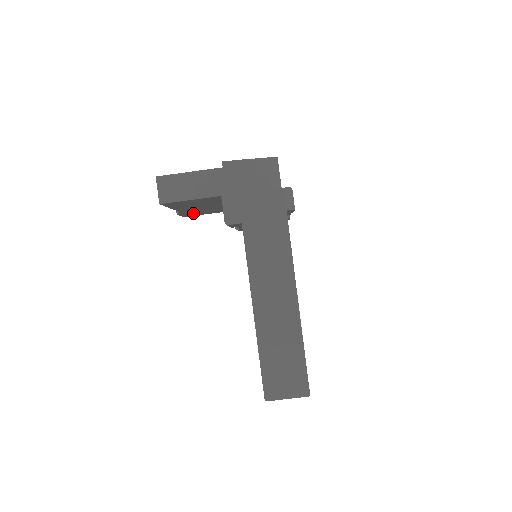
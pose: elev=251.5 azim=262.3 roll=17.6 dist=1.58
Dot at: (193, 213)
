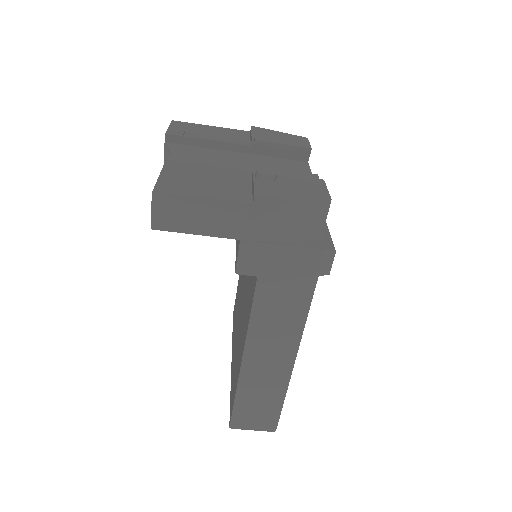
Dot at: occluded
